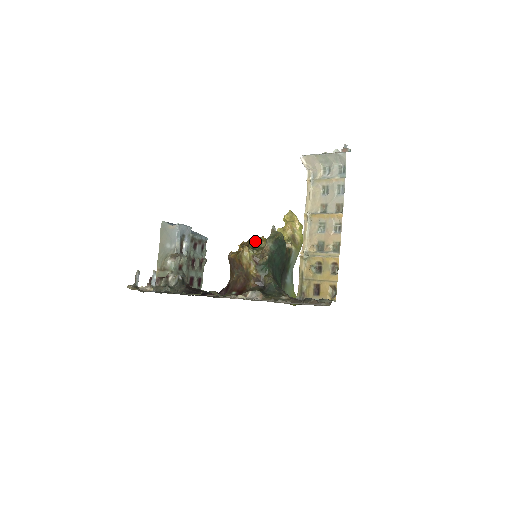
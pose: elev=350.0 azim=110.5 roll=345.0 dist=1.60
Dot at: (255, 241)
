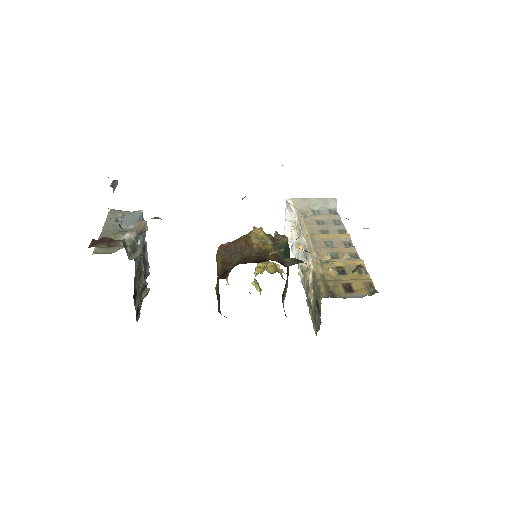
Dot at: occluded
